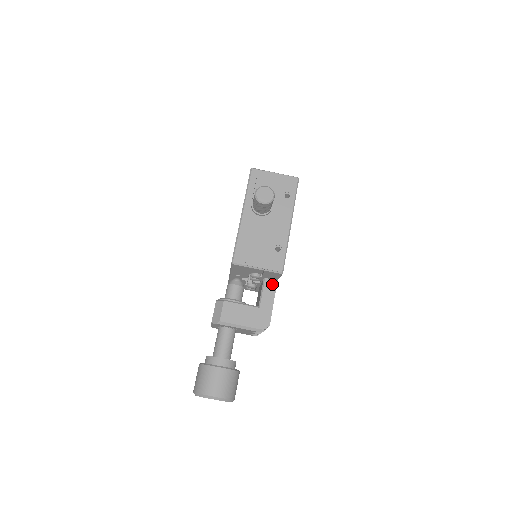
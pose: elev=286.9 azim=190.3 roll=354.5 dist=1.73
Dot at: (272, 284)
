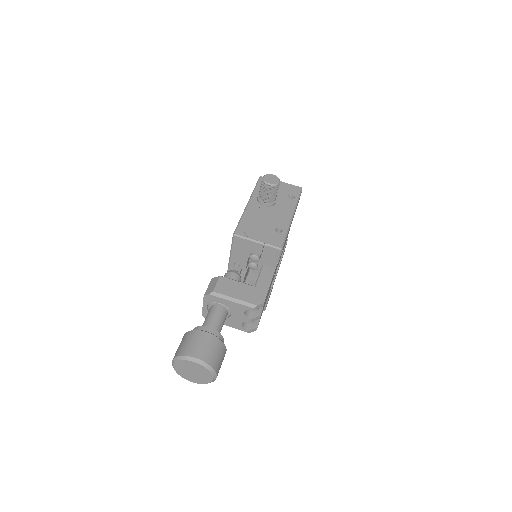
Dot at: (270, 270)
